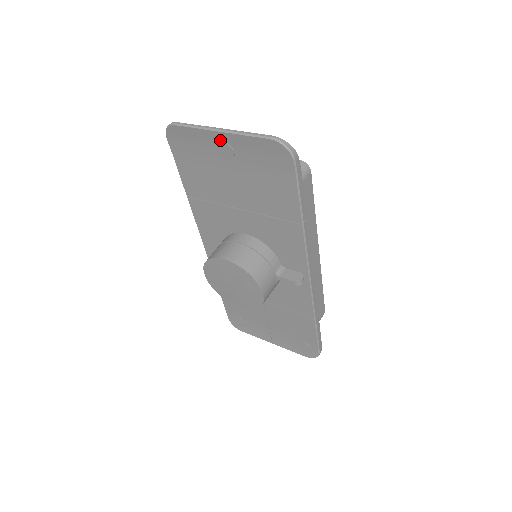
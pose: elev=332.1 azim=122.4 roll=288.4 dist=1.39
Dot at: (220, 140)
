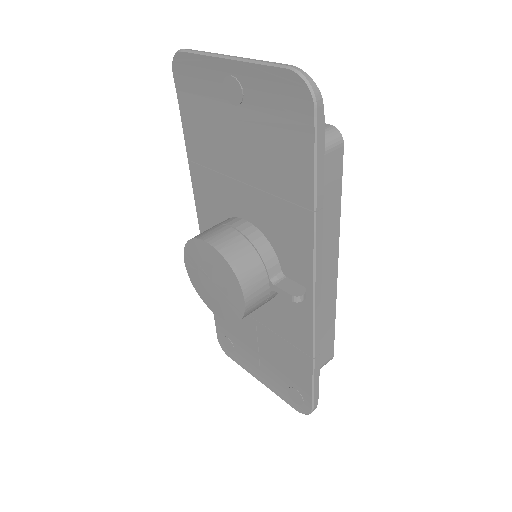
Dot at: (229, 73)
